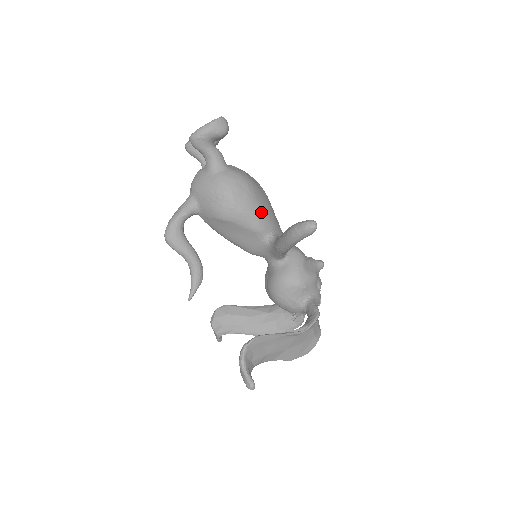
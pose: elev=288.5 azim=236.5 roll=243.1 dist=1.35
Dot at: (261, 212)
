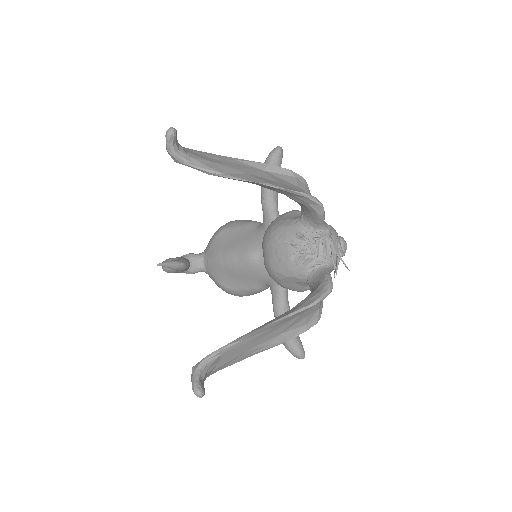
Dot at: occluded
